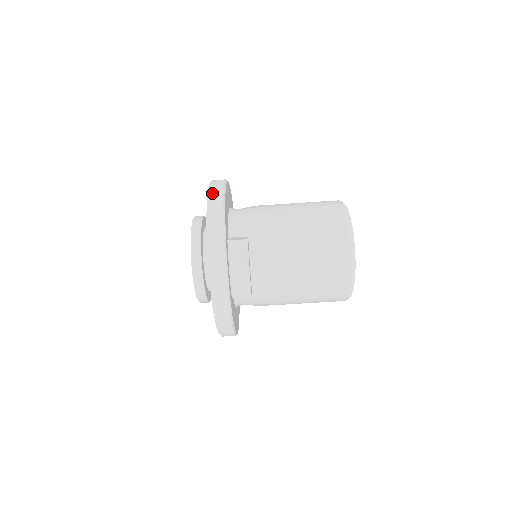
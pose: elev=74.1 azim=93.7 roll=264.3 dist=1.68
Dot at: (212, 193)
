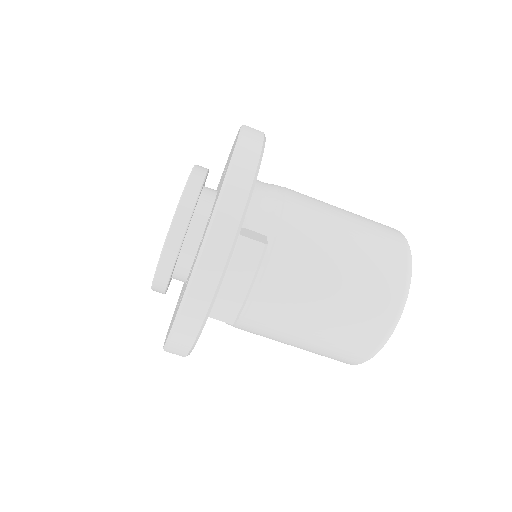
Dot at: (243, 149)
